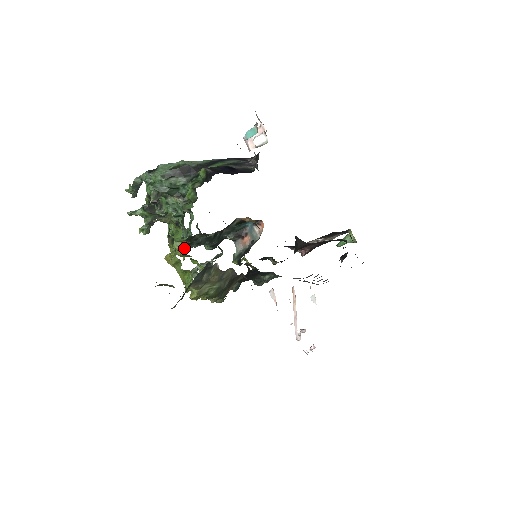
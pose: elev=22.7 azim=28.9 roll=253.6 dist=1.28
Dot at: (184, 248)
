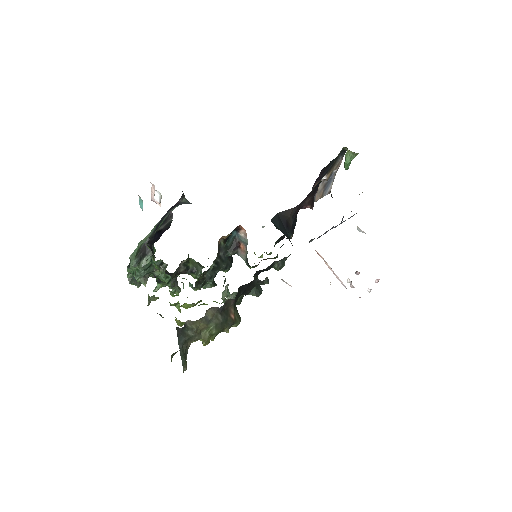
Dot at: (210, 284)
